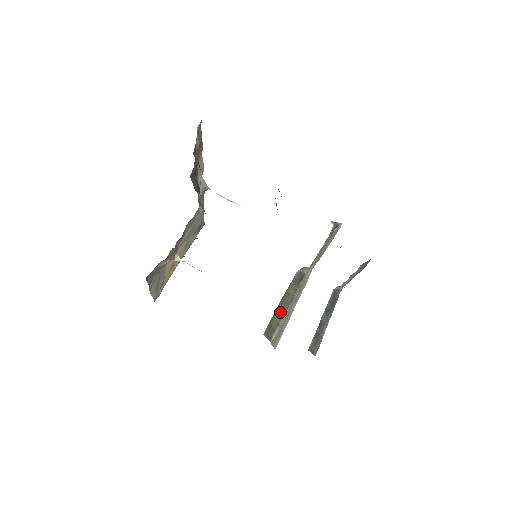
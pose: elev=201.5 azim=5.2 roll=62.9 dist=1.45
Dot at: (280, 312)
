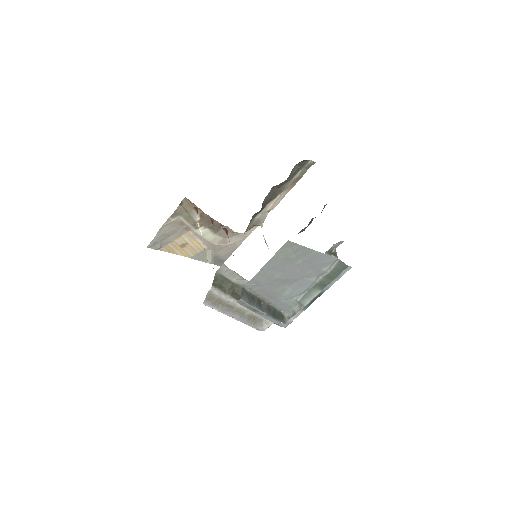
Dot at: (233, 291)
